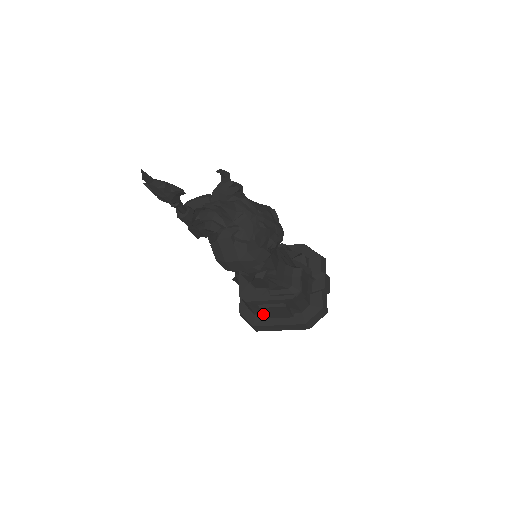
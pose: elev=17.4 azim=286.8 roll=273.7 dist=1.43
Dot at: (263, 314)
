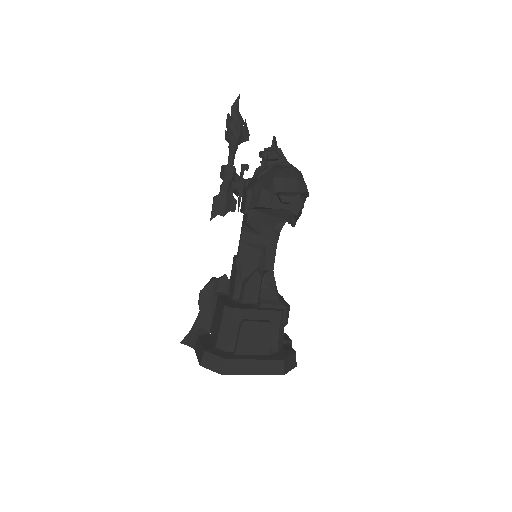
Dot at: (241, 341)
